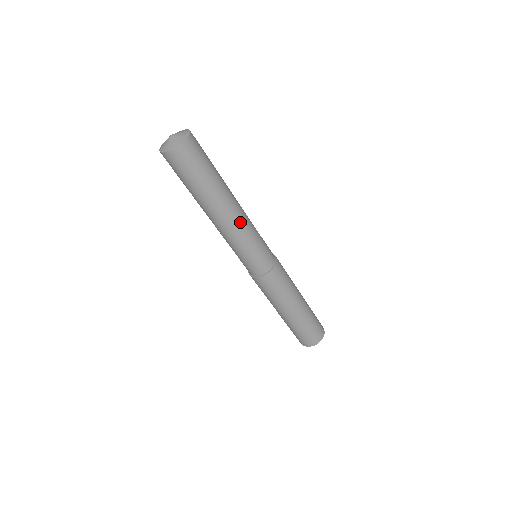
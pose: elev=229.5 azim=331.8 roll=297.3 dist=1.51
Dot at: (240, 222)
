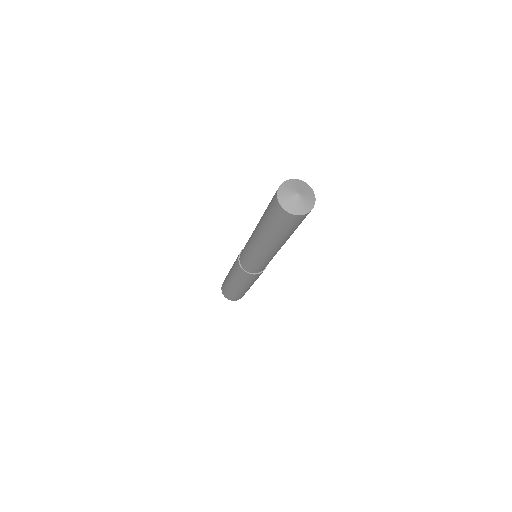
Dot at: occluded
